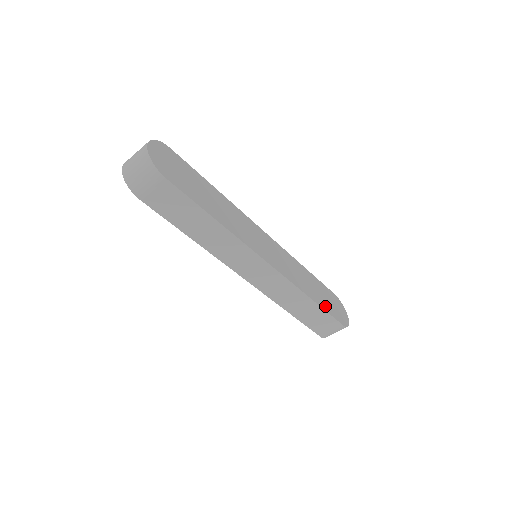
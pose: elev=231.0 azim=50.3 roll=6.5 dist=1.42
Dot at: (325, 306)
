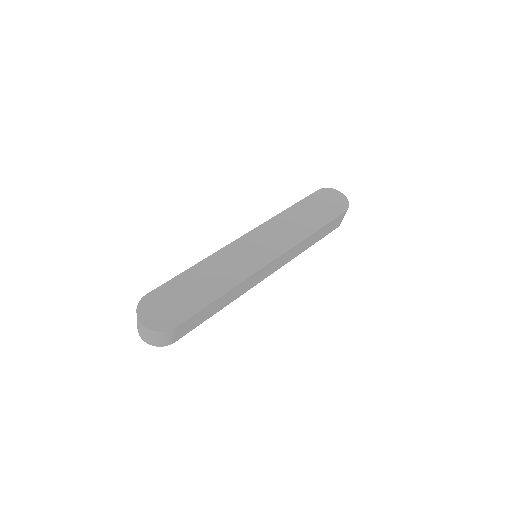
Dot at: (324, 219)
